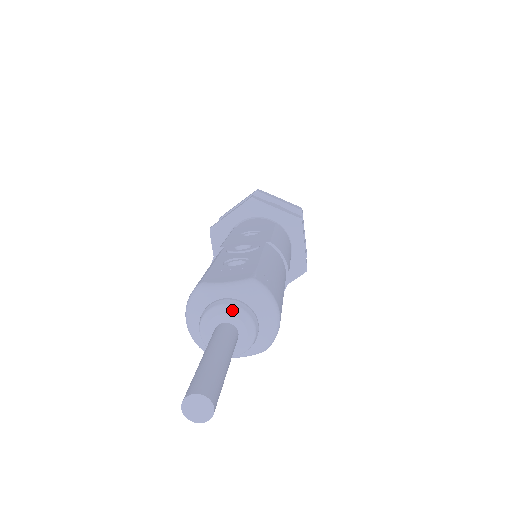
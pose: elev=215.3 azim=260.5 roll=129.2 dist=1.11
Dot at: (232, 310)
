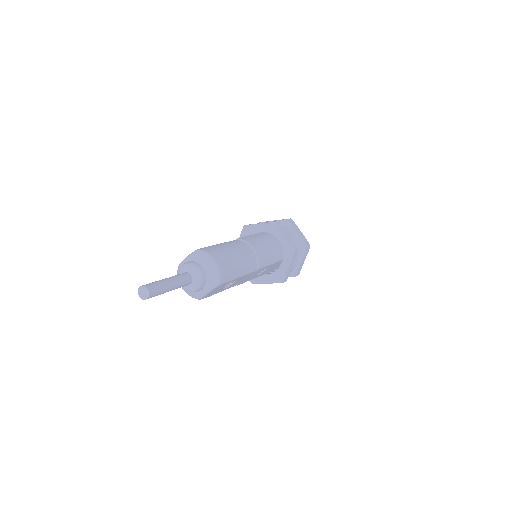
Dot at: (185, 266)
